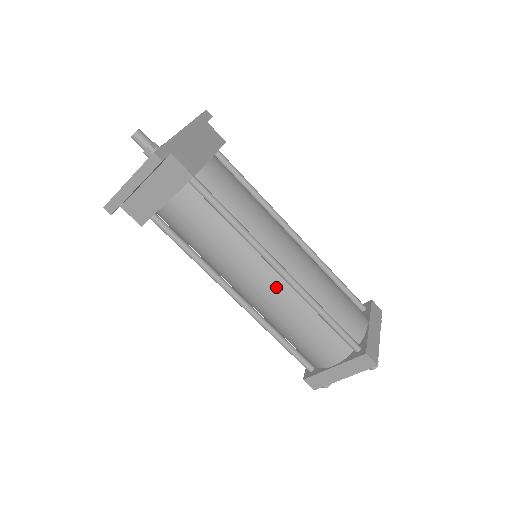
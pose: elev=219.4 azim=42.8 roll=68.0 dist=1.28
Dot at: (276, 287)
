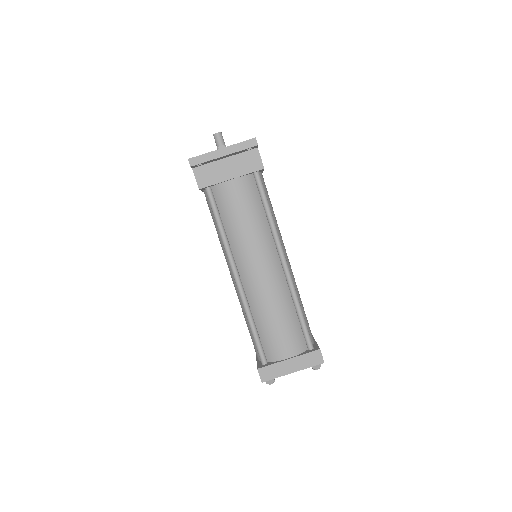
Dot at: (276, 274)
